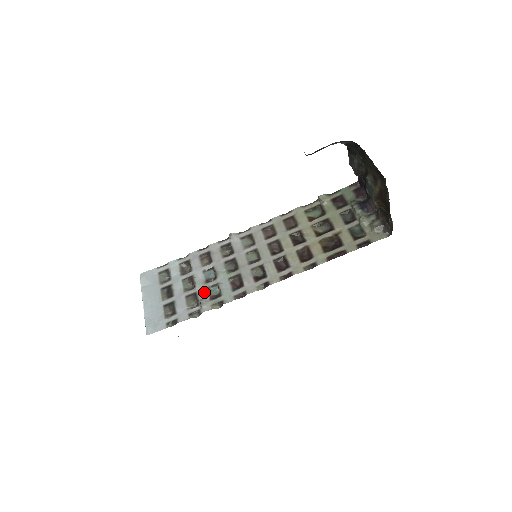
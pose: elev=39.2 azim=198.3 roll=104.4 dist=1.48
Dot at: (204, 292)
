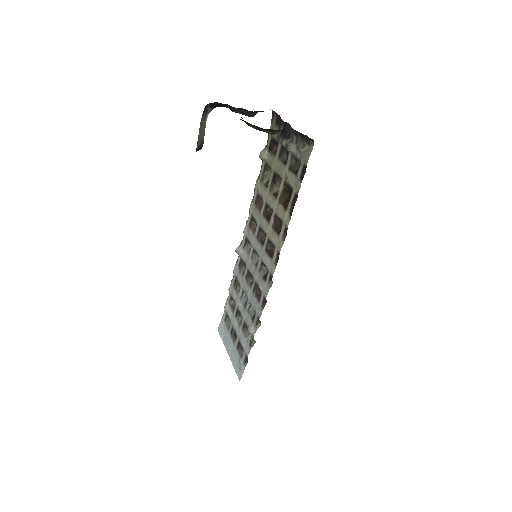
Dot at: (247, 318)
